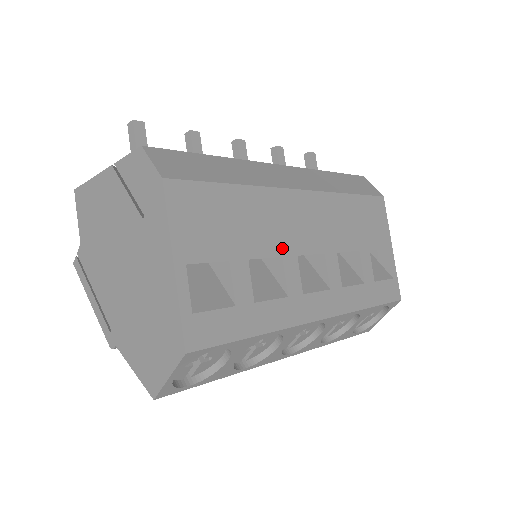
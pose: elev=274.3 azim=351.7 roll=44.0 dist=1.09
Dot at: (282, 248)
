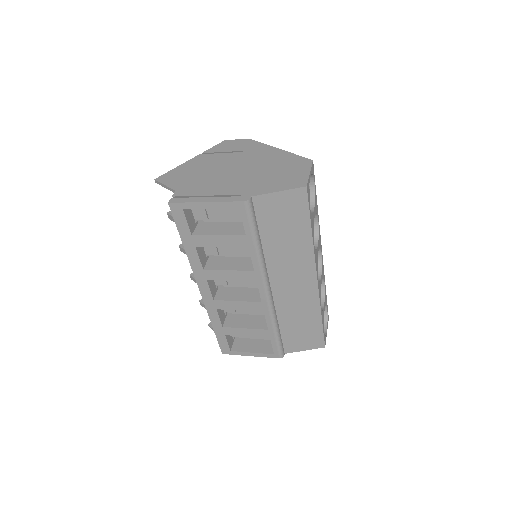
Dot at: occluded
